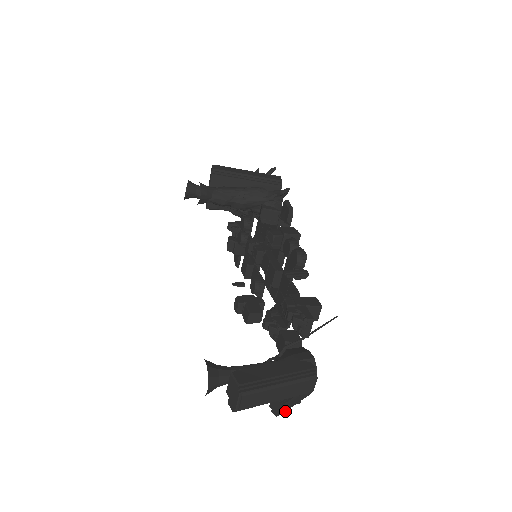
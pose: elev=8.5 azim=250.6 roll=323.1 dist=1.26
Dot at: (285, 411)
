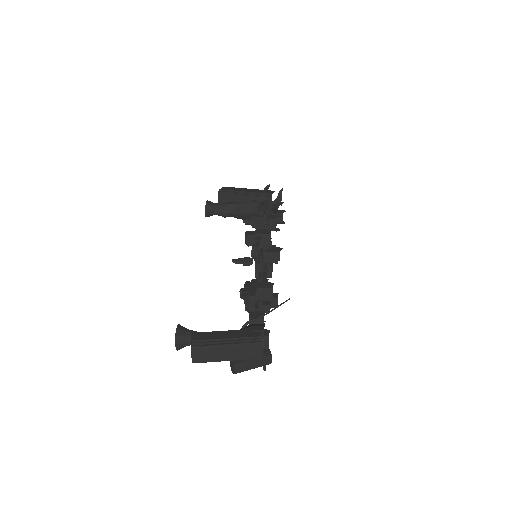
Dot at: (241, 371)
